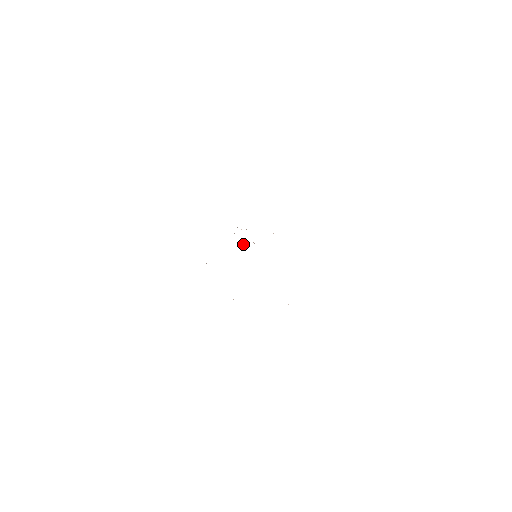
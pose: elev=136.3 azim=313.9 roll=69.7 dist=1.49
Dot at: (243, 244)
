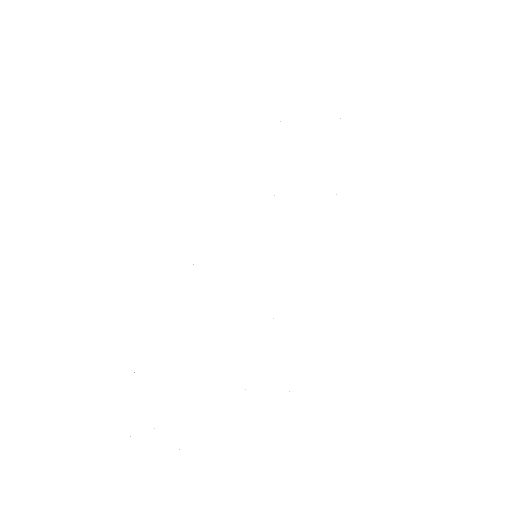
Dot at: occluded
